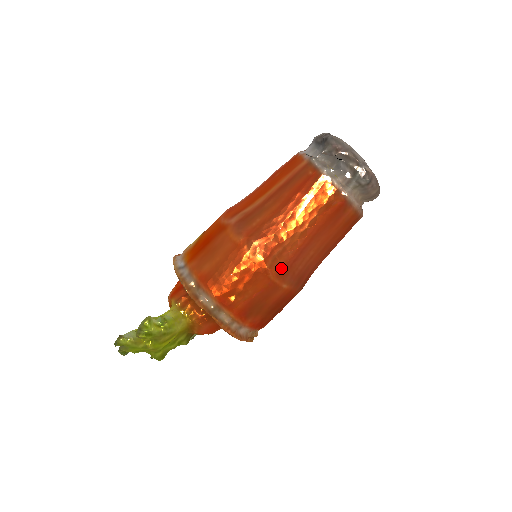
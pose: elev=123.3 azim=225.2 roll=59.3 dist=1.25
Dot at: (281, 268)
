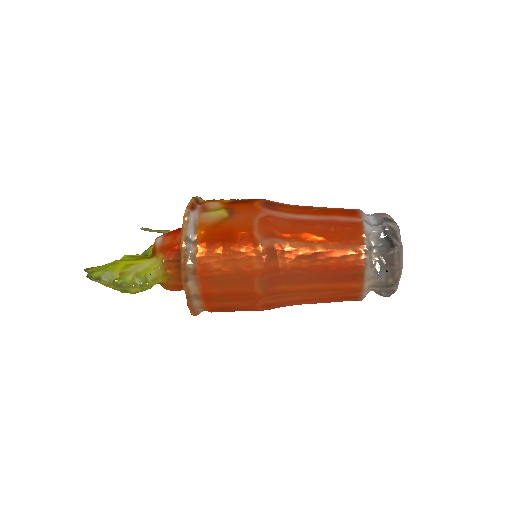
Dot at: (270, 304)
